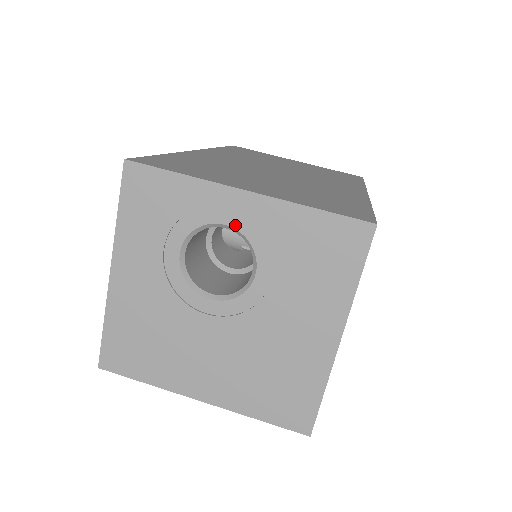
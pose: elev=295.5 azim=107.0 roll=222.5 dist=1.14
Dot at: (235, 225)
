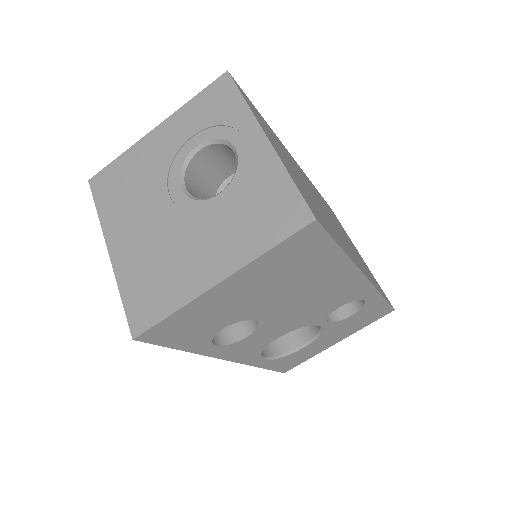
Dot at: (240, 153)
